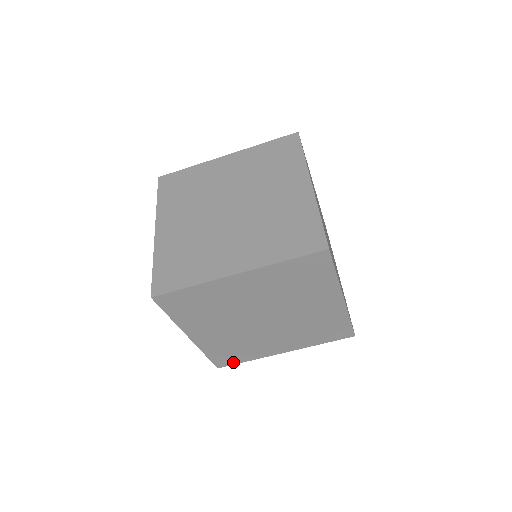
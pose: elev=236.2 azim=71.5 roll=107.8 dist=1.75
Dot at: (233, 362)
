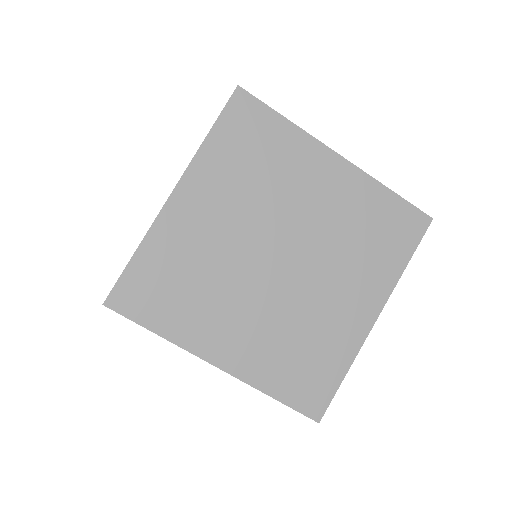
Dot at: (138, 313)
